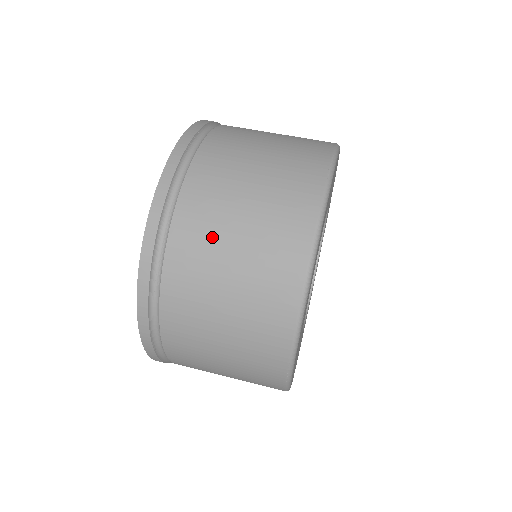
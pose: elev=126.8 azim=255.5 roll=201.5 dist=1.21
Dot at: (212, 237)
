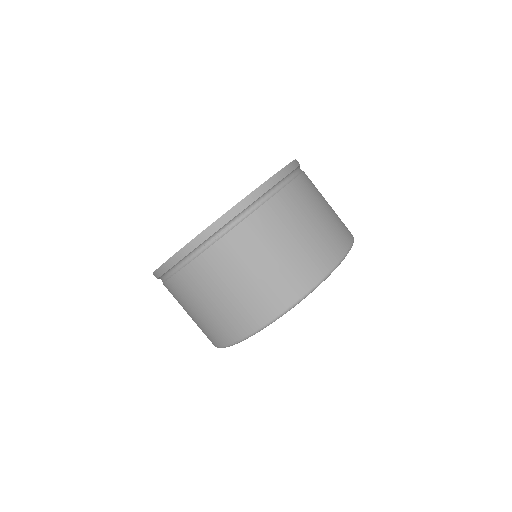
Dot at: (269, 239)
